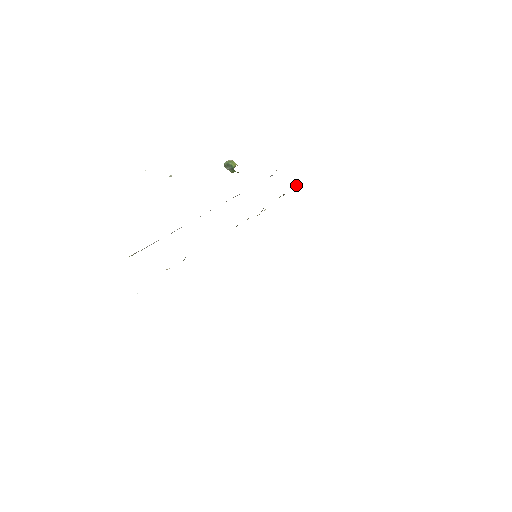
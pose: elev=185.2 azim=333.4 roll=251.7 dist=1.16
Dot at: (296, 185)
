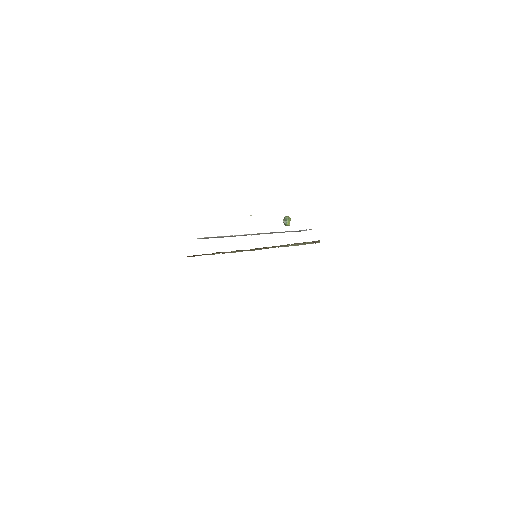
Dot at: (313, 242)
